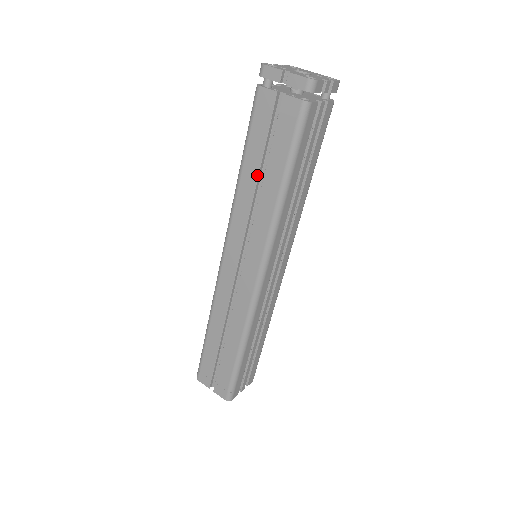
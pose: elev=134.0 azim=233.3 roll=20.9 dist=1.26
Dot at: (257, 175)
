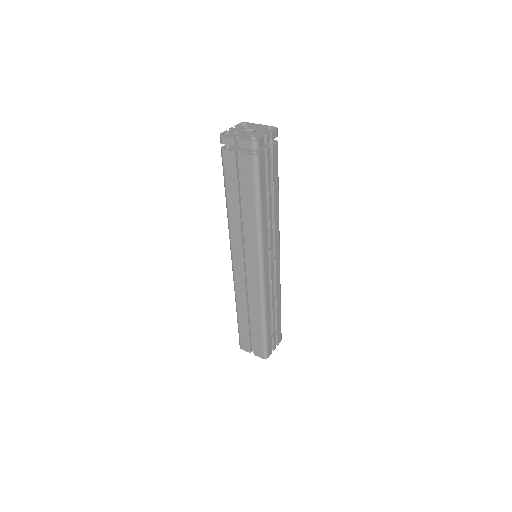
Dot at: (238, 207)
